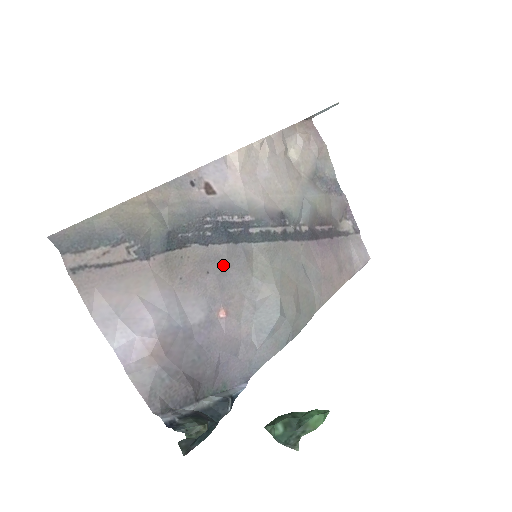
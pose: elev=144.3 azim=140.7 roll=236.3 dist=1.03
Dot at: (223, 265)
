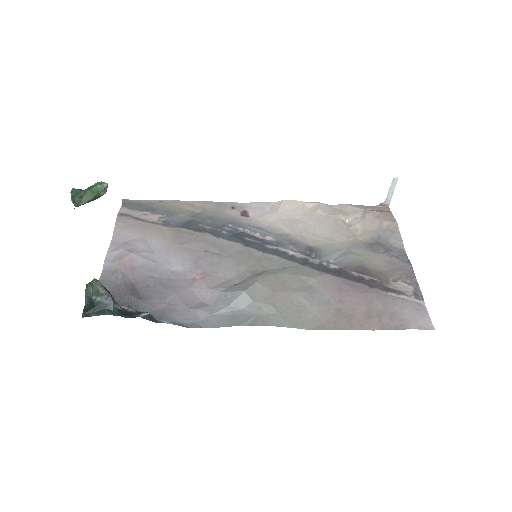
Dot at: (223, 253)
